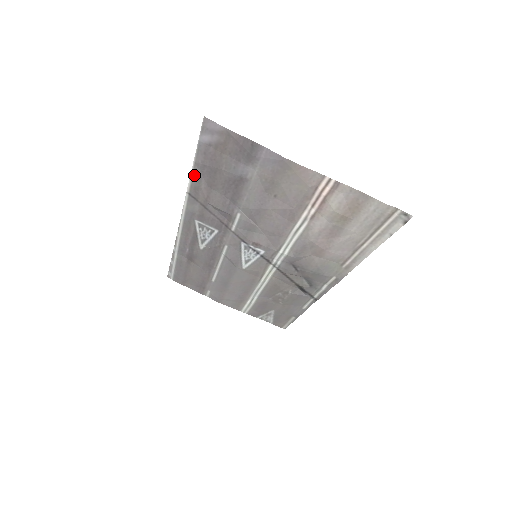
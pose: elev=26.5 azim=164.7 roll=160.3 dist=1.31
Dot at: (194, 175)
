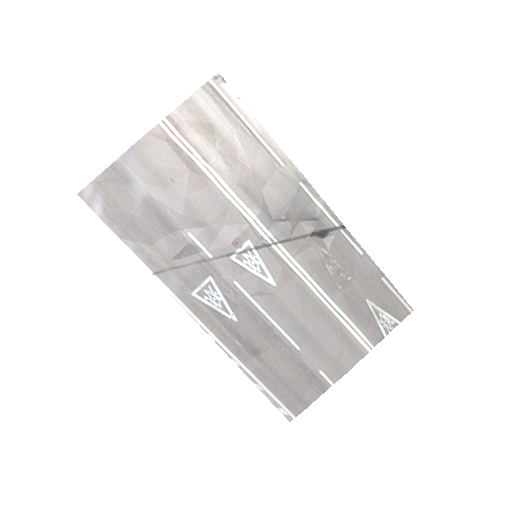
Dot at: (133, 250)
